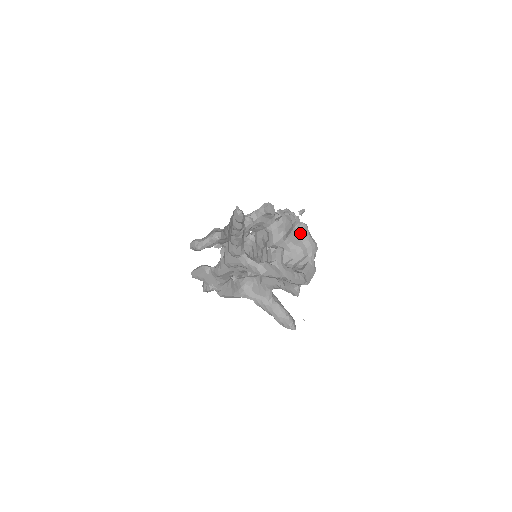
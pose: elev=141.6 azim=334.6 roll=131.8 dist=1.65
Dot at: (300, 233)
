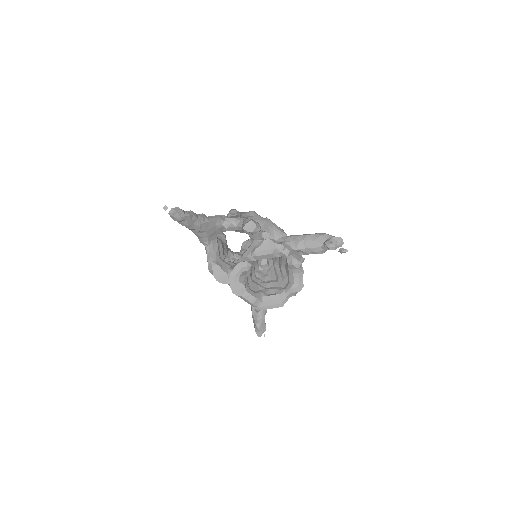
Dot at: (289, 266)
